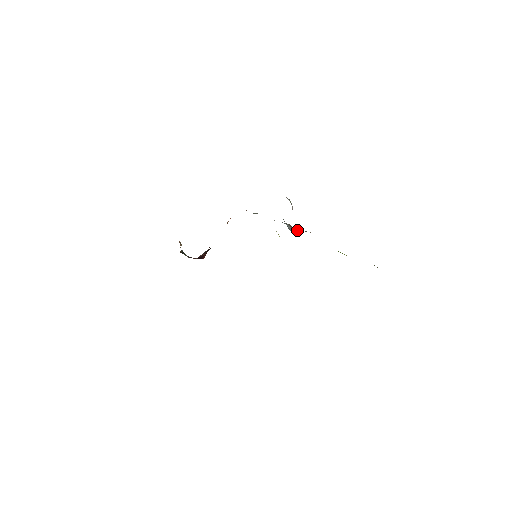
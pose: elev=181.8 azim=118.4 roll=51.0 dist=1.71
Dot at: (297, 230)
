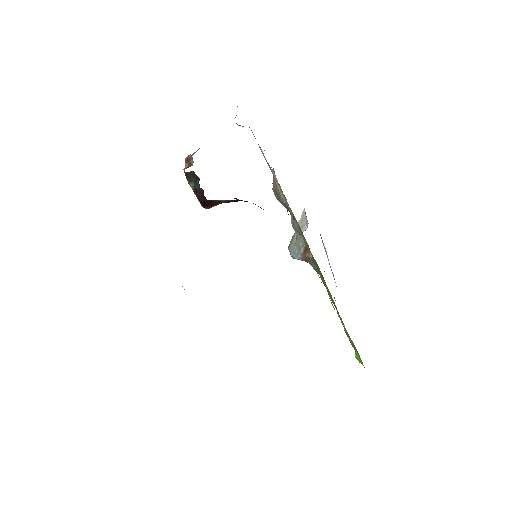
Dot at: (305, 258)
